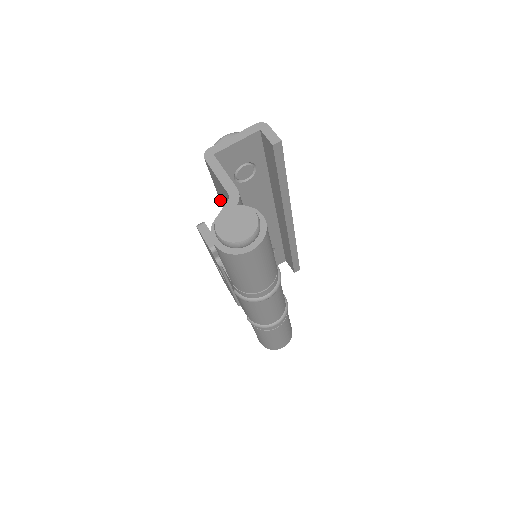
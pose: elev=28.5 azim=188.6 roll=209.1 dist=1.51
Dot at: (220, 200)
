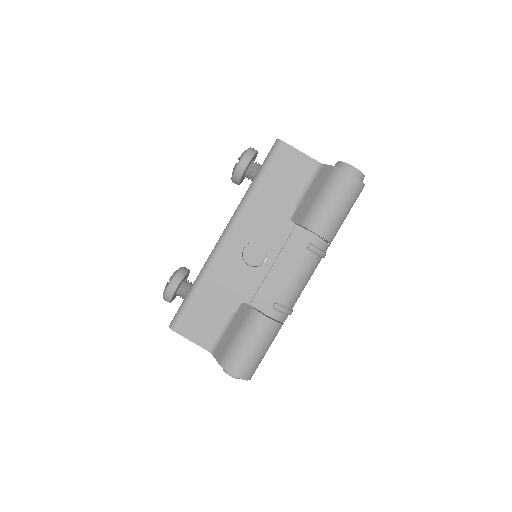
Dot at: (258, 188)
